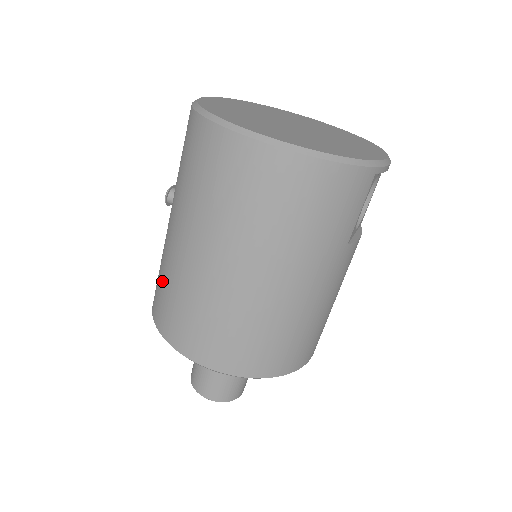
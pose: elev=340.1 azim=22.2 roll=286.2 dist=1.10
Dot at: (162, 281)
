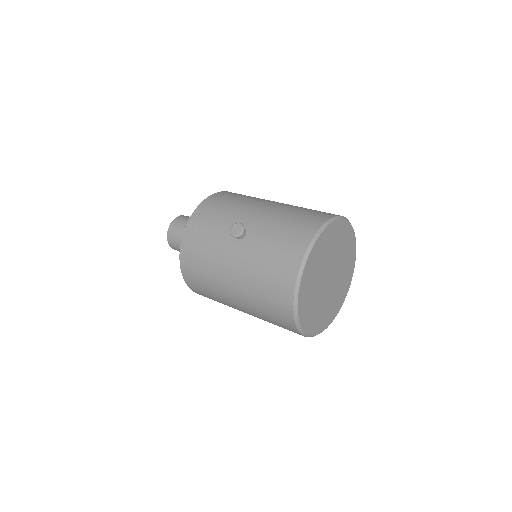
Dot at: (203, 274)
